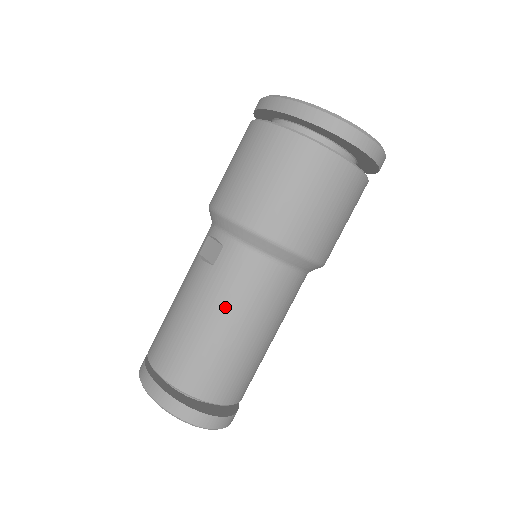
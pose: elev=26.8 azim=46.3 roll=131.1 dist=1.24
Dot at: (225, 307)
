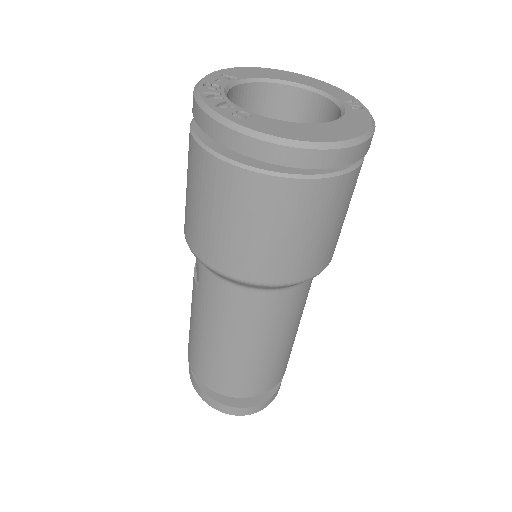
Dot at: (215, 328)
